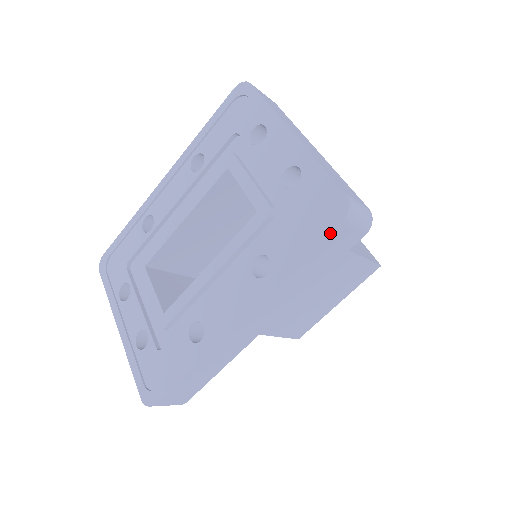
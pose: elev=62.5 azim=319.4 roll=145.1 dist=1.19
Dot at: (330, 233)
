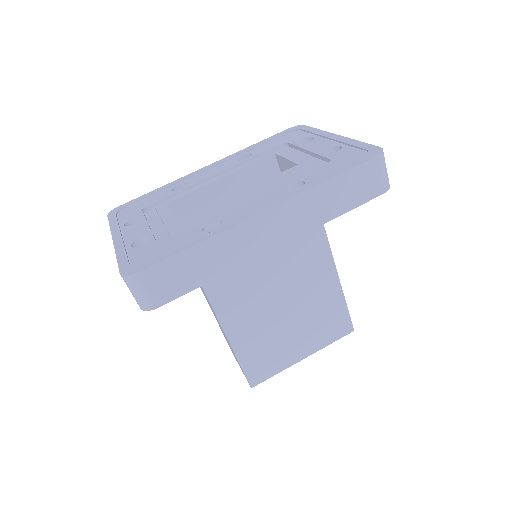
Dot at: (365, 162)
